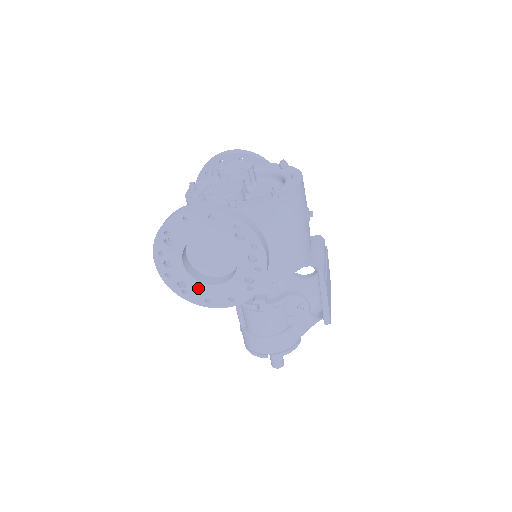
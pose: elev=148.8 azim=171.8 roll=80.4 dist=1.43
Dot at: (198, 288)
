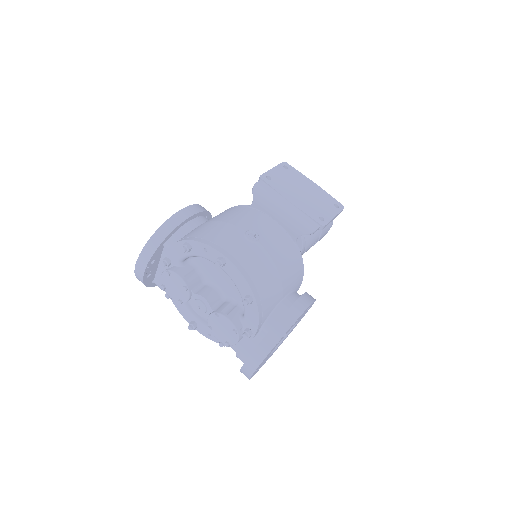
Dot at: occluded
